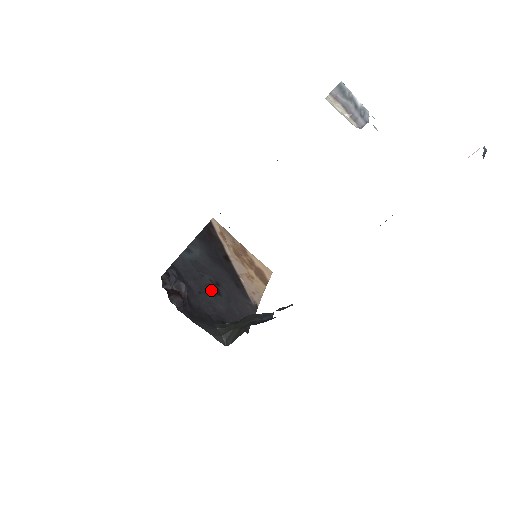
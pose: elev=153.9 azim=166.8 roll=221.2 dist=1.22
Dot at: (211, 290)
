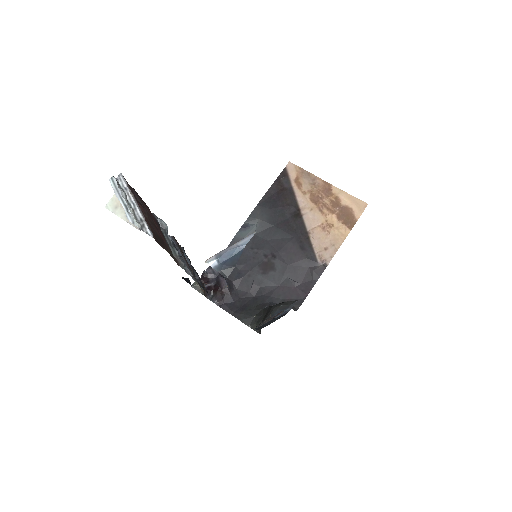
Dot at: (263, 268)
